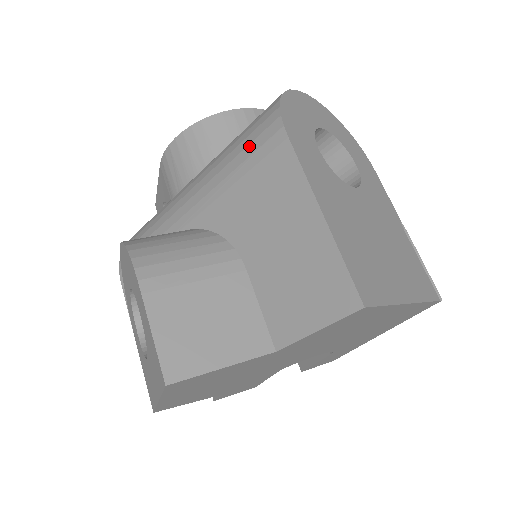
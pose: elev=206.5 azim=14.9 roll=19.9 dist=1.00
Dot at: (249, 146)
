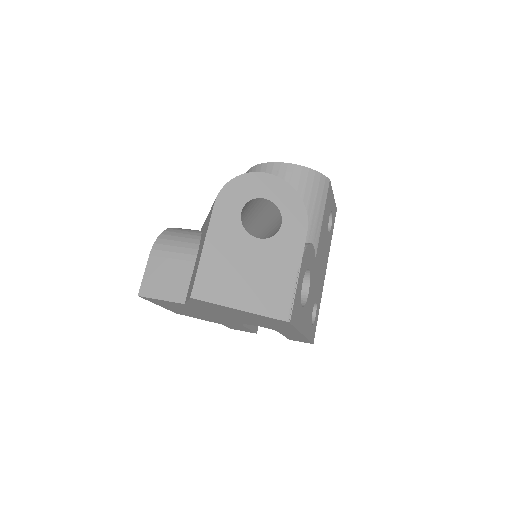
Dot at: occluded
